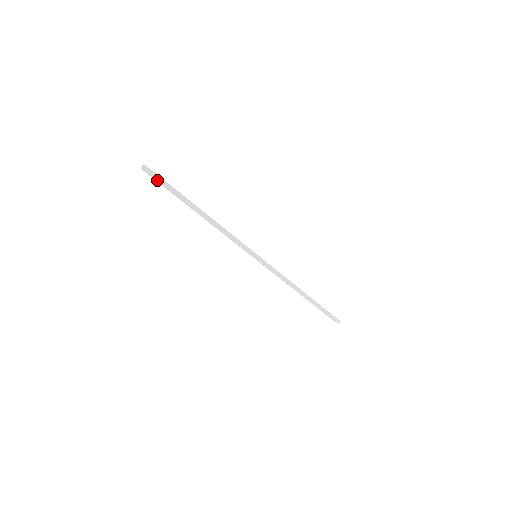
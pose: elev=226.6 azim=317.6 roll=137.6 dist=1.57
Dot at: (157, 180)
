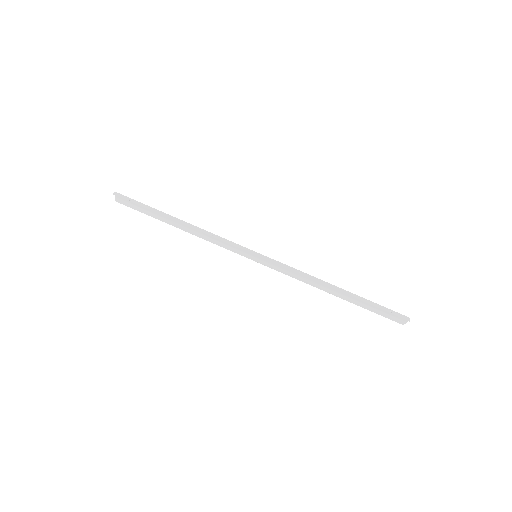
Dot at: occluded
